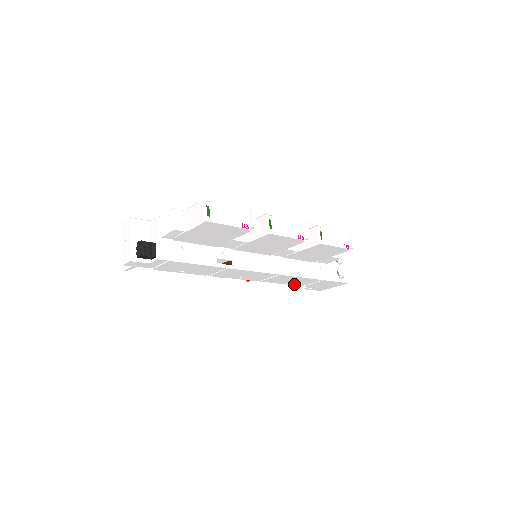
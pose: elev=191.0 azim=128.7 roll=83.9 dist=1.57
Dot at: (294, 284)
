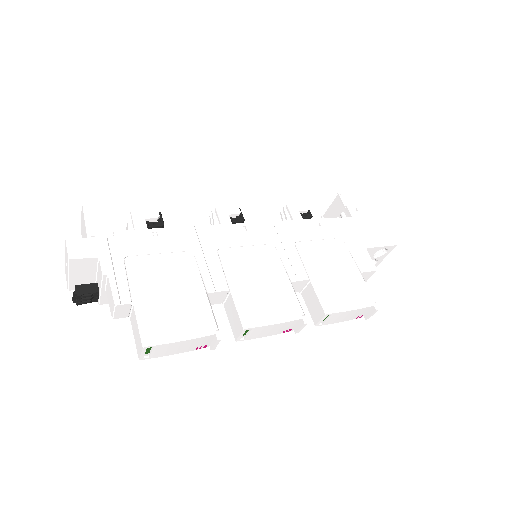
Dot at: occluded
